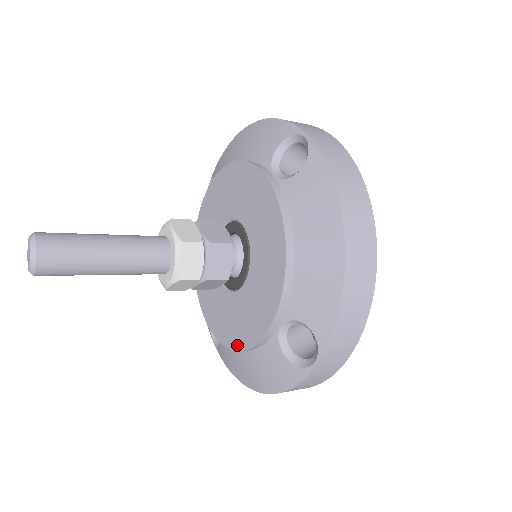
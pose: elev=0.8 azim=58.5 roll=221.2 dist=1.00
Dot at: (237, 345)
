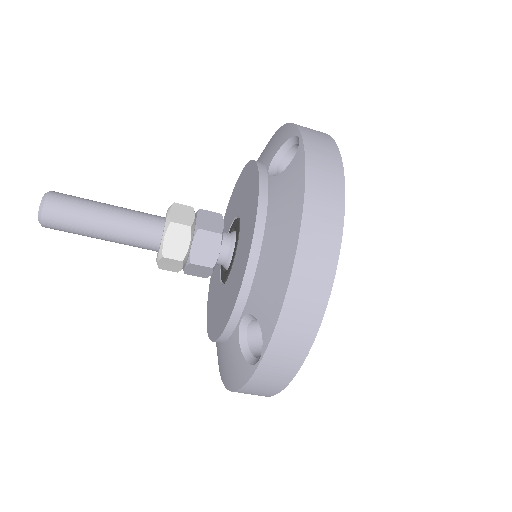
Dot at: (213, 335)
